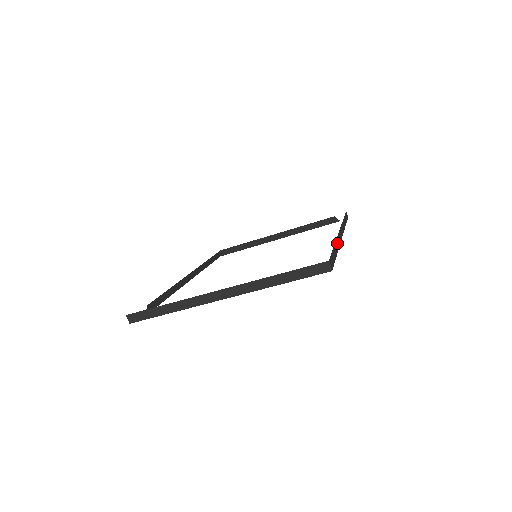
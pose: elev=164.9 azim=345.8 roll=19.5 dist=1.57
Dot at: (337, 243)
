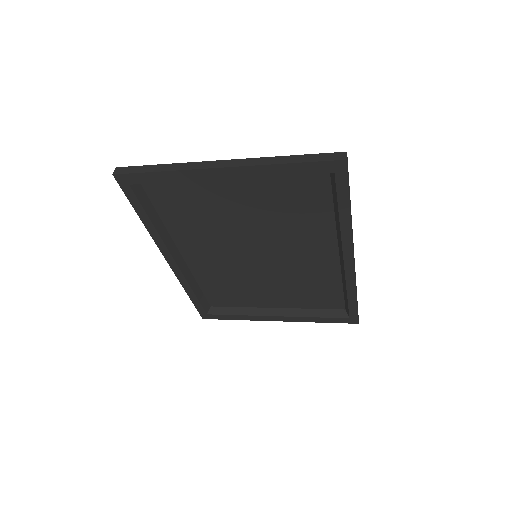
Dot at: (351, 223)
